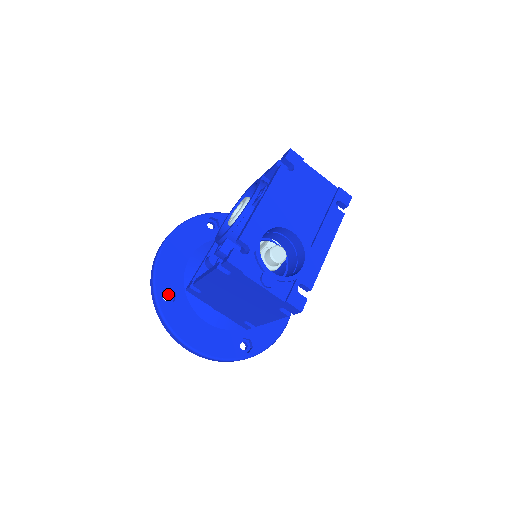
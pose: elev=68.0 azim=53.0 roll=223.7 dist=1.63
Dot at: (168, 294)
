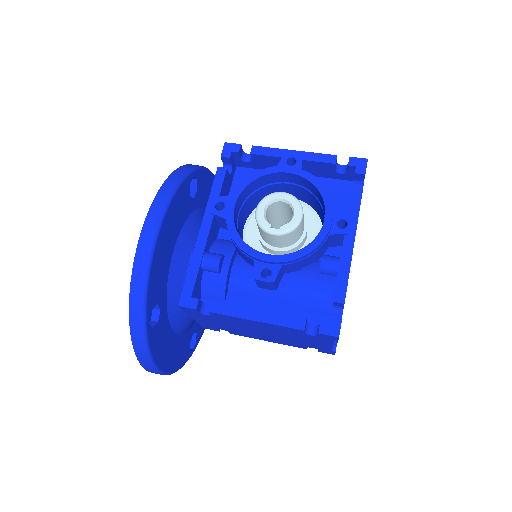
Dot at: occluded
